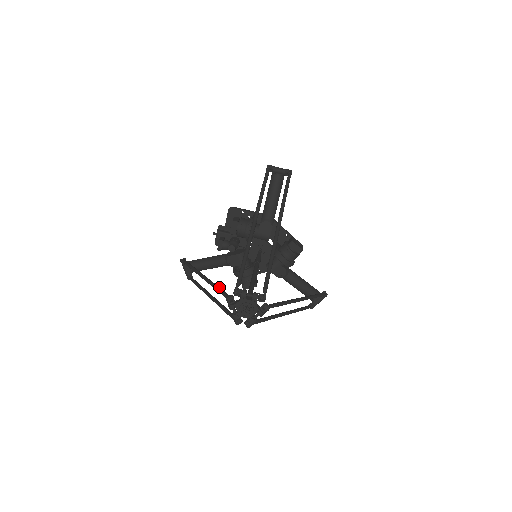
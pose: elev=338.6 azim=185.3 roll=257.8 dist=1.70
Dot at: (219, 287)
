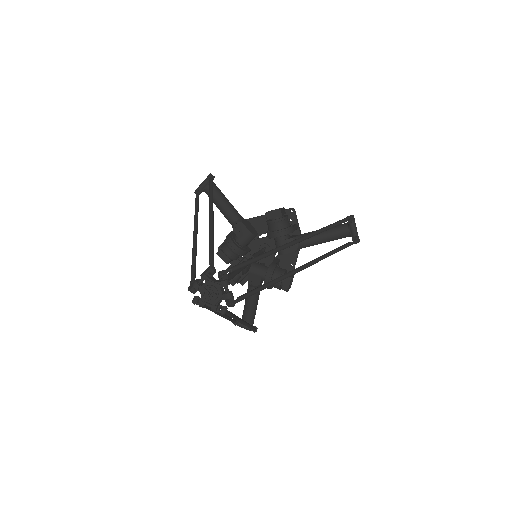
Dot at: occluded
